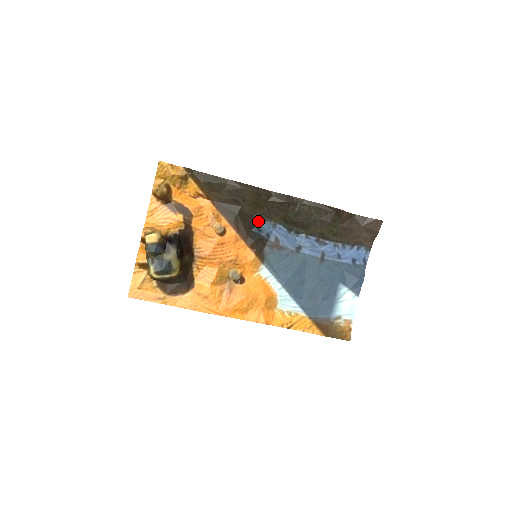
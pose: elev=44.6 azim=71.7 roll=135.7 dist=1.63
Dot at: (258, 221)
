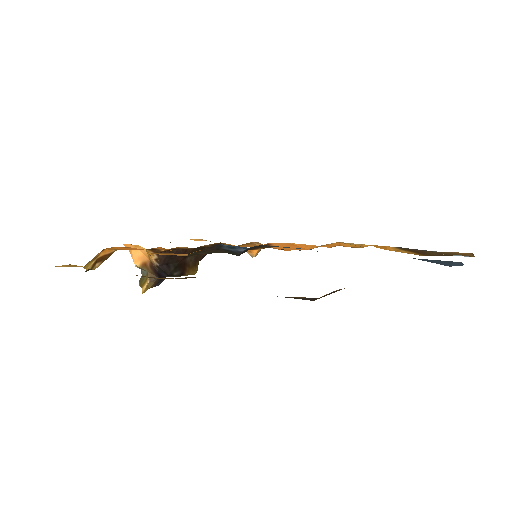
Dot at: occluded
